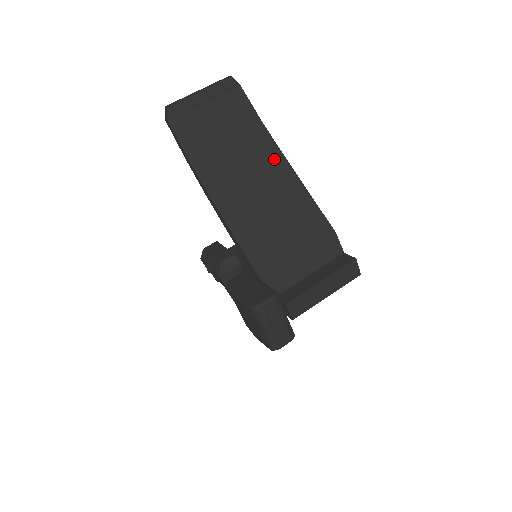
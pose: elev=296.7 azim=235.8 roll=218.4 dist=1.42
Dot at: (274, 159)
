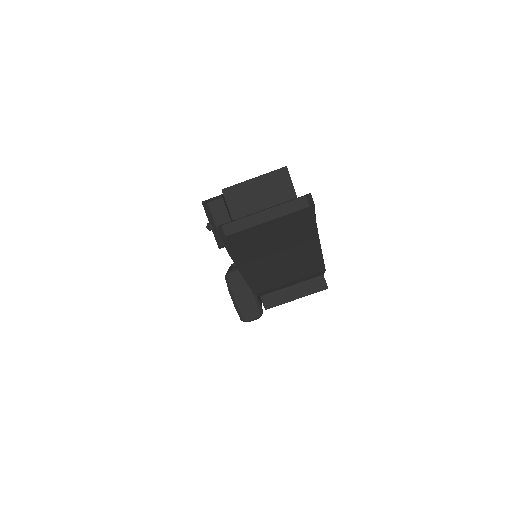
Dot at: (309, 242)
